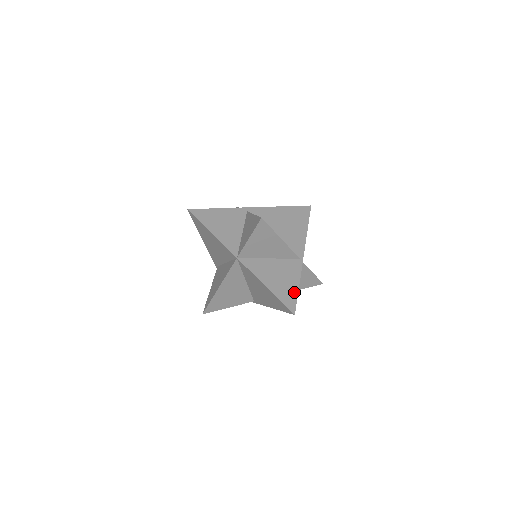
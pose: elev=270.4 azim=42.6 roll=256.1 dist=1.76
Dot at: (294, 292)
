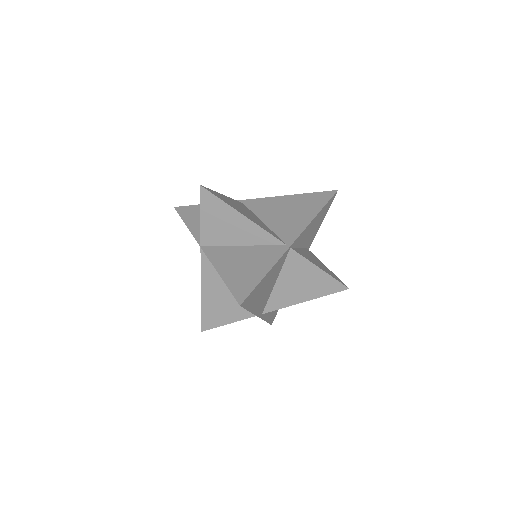
Dot at: (255, 280)
